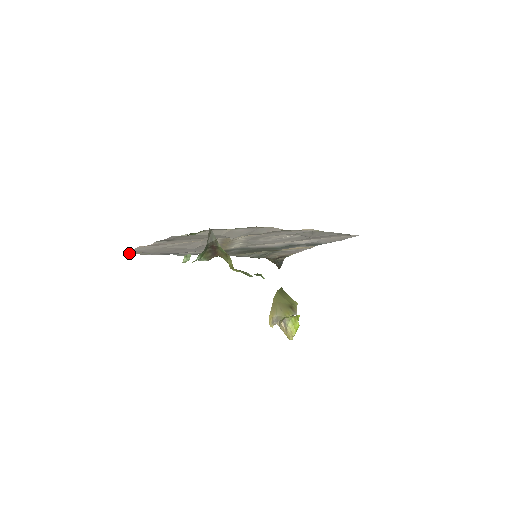
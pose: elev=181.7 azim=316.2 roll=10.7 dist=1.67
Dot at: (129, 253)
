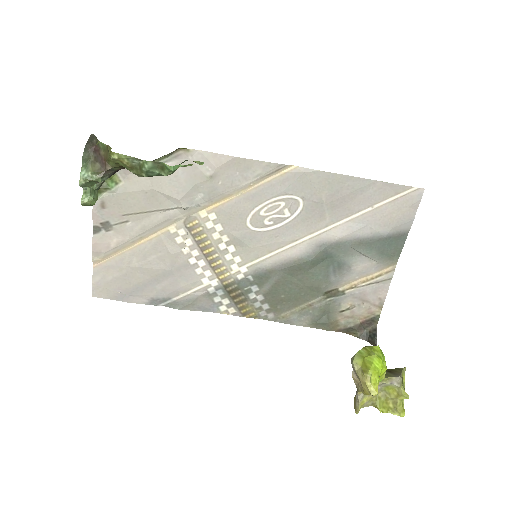
Dot at: (98, 296)
